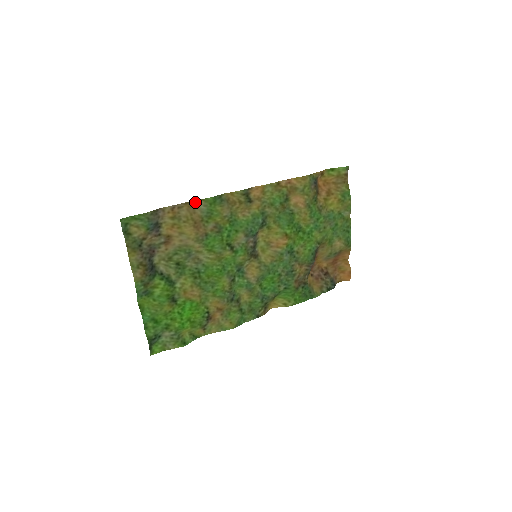
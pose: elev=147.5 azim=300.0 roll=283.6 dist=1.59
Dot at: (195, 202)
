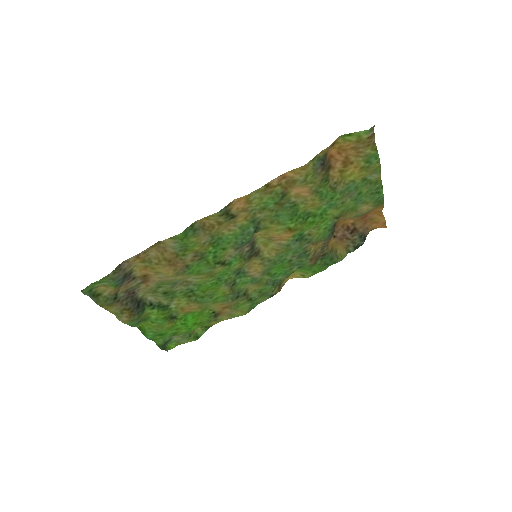
Dot at: (162, 242)
